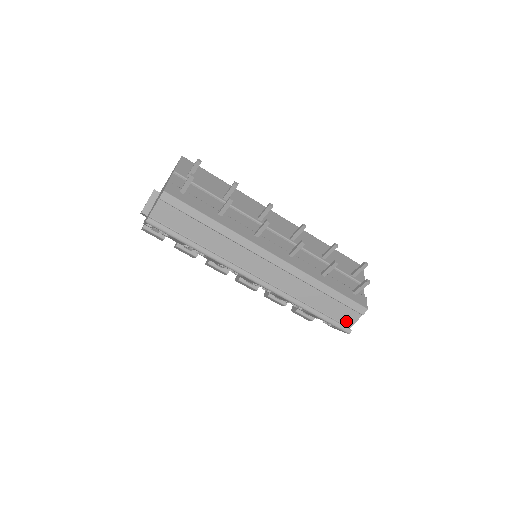
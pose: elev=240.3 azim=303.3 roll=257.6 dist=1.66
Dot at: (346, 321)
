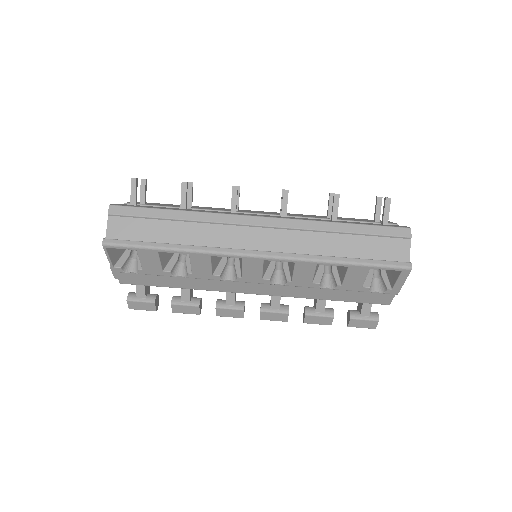
Dot at: (397, 257)
